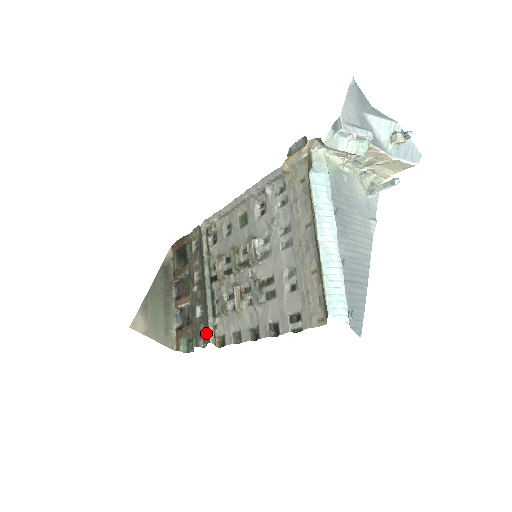
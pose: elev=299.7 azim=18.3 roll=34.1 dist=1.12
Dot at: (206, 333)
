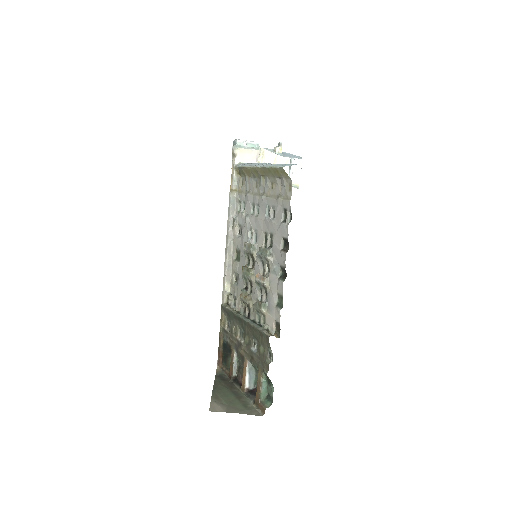
Dot at: (265, 342)
